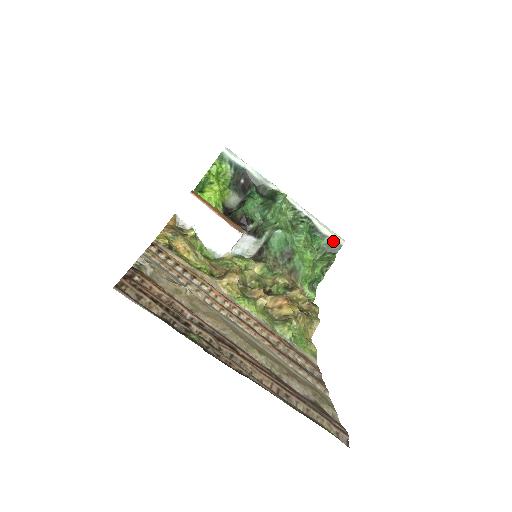
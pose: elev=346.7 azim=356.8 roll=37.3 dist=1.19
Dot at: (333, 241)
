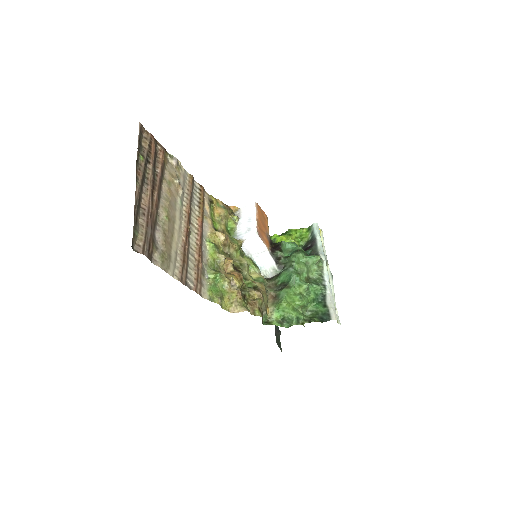
Dot at: (328, 313)
